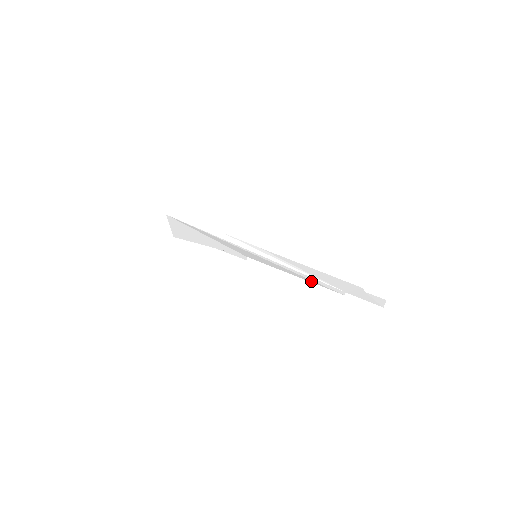
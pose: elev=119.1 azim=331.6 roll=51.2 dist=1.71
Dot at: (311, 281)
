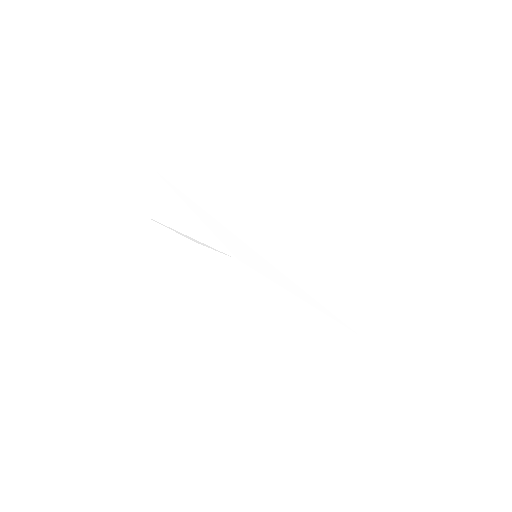
Dot at: (319, 307)
